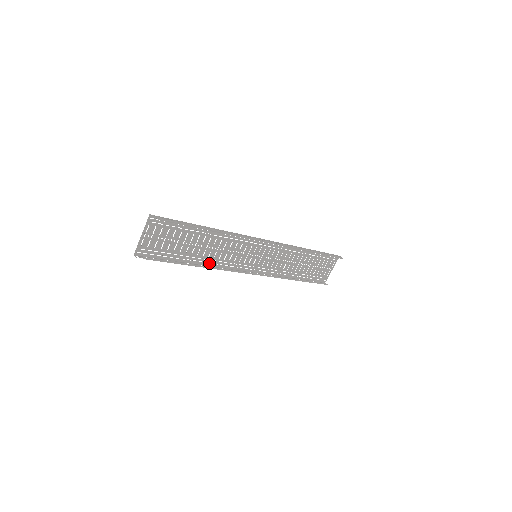
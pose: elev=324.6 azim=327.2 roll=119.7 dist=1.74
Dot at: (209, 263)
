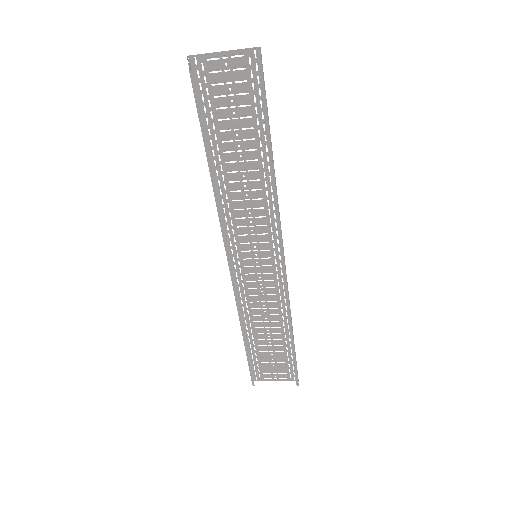
Dot at: (220, 188)
